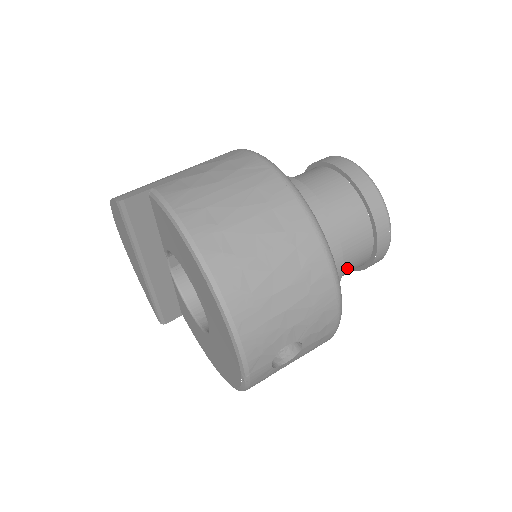
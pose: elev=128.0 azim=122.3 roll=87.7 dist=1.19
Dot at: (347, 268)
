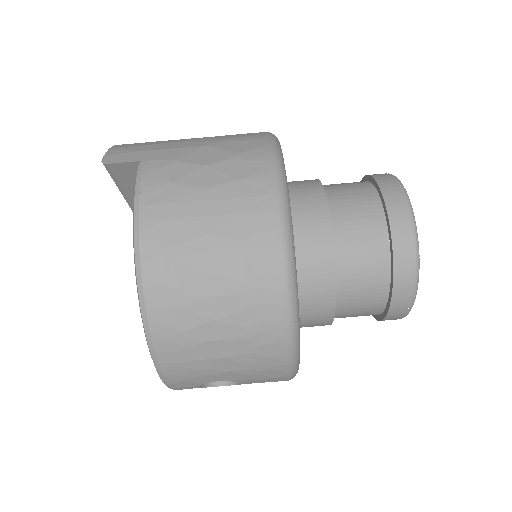
Dot at: (344, 316)
